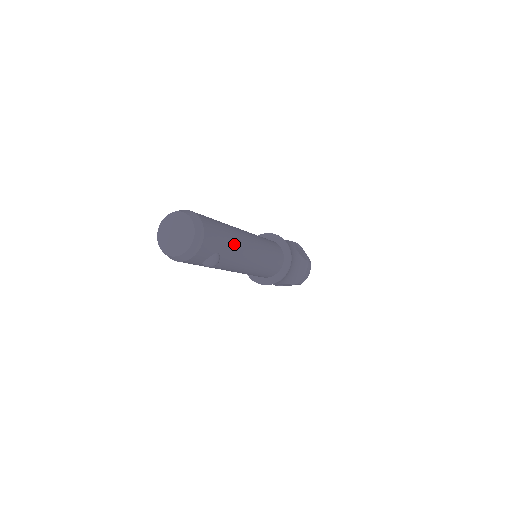
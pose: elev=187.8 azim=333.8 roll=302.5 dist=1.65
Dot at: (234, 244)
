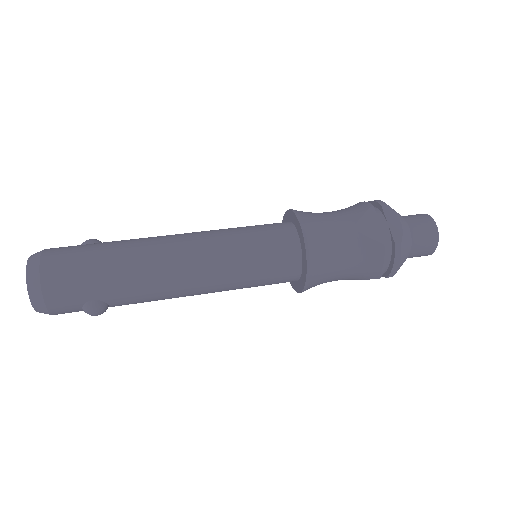
Dot at: (127, 279)
